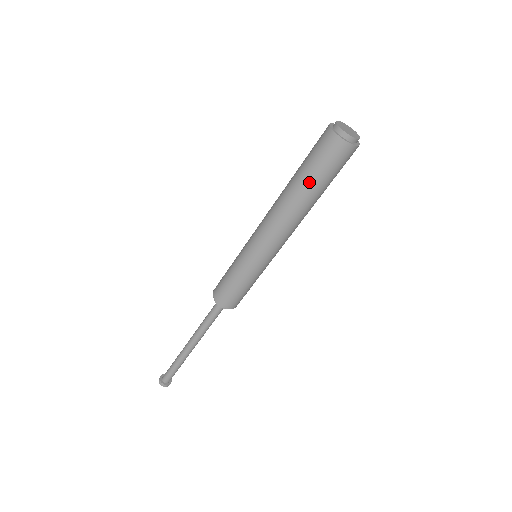
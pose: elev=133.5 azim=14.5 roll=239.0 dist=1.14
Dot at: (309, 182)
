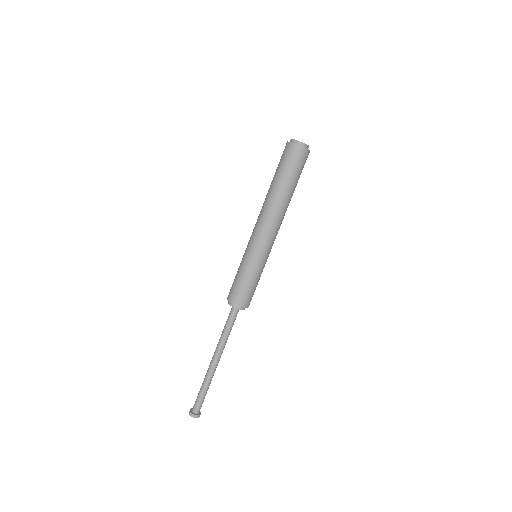
Dot at: (294, 185)
